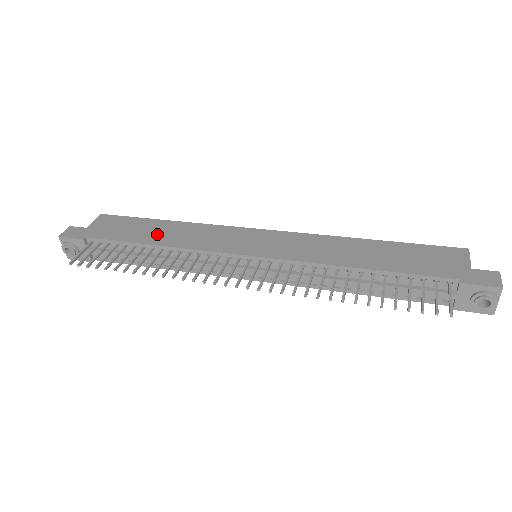
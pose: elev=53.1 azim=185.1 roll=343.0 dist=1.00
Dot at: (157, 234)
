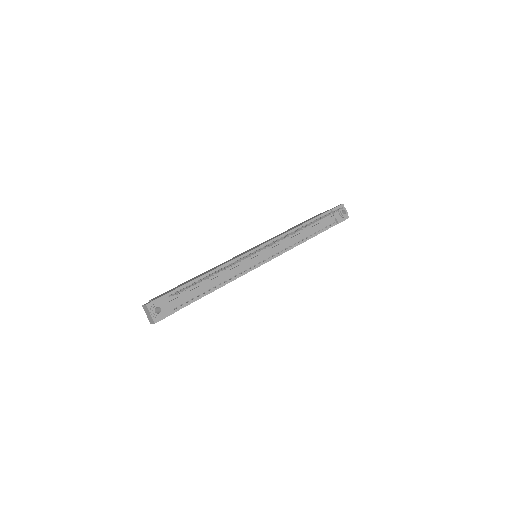
Dot at: occluded
